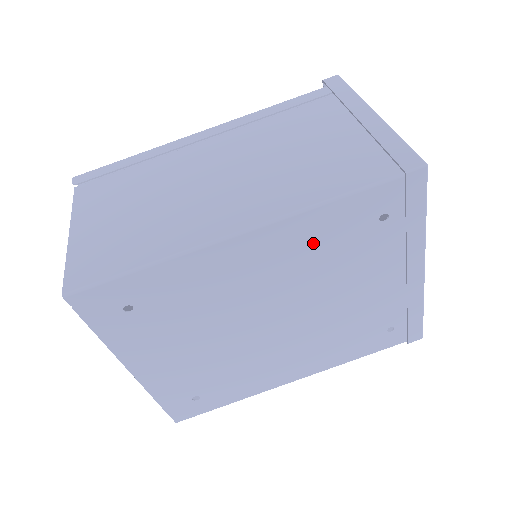
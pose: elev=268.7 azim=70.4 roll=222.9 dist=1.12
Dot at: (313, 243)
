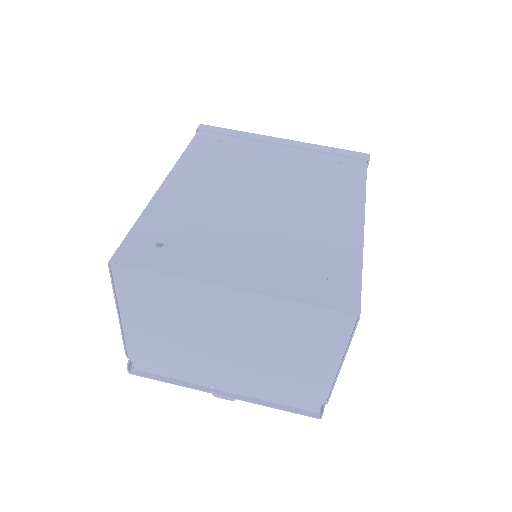
Dot at: (207, 164)
